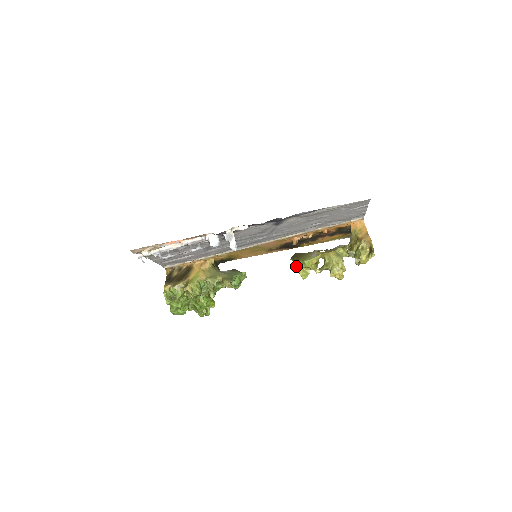
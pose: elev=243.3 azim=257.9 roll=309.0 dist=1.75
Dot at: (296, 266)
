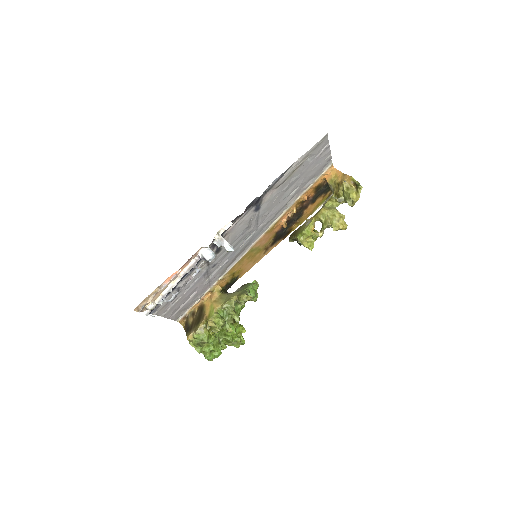
Dot at: (298, 242)
